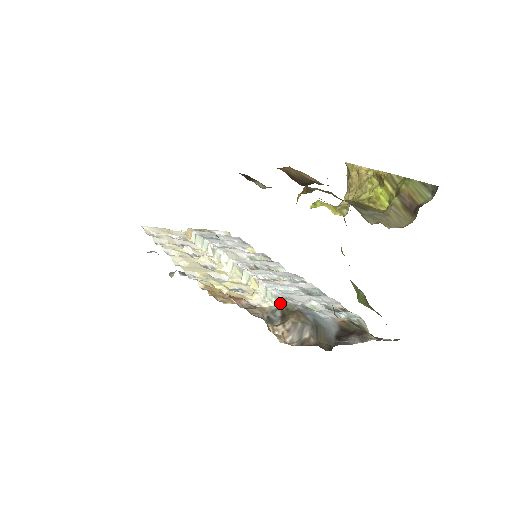
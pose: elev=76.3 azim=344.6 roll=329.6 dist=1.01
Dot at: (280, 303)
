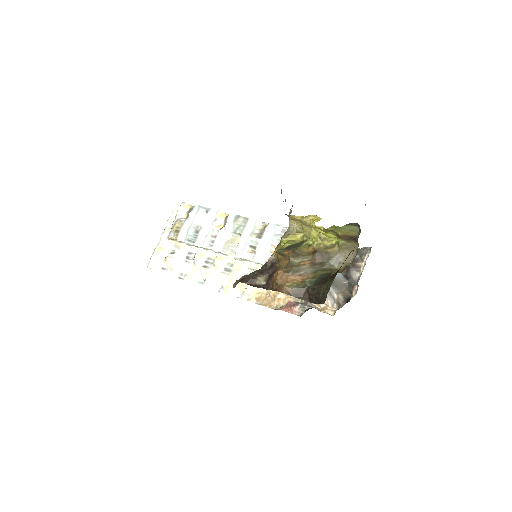
Dot at: occluded
